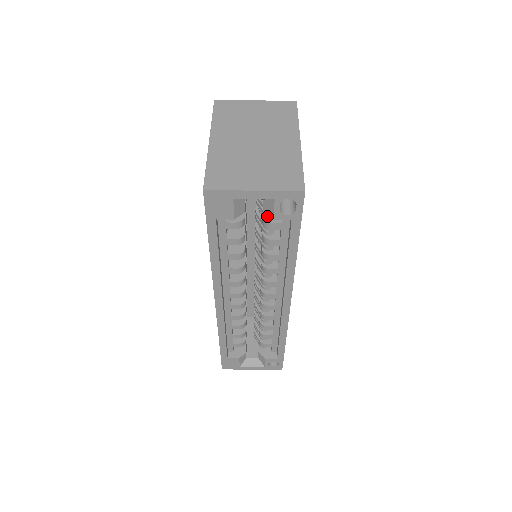
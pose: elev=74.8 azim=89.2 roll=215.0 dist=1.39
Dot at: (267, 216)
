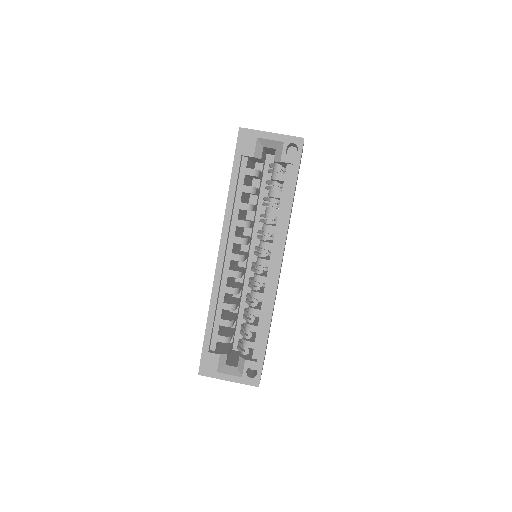
Dot at: (275, 170)
